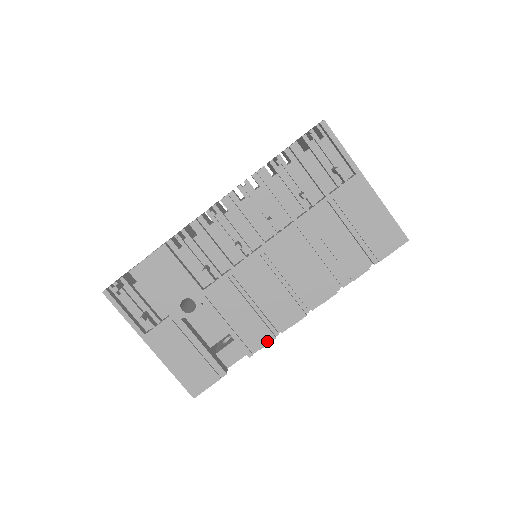
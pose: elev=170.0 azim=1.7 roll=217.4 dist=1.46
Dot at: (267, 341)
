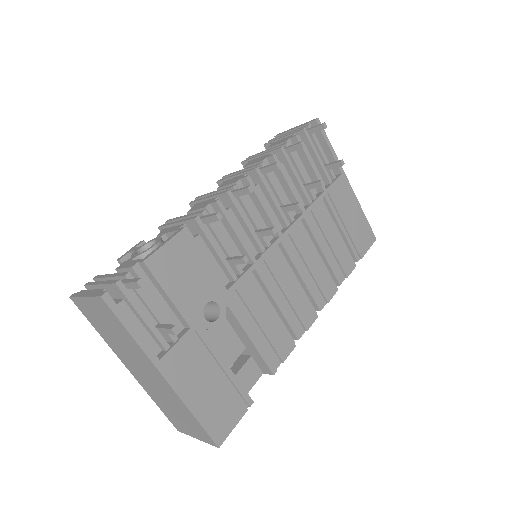
Dot at: (289, 351)
